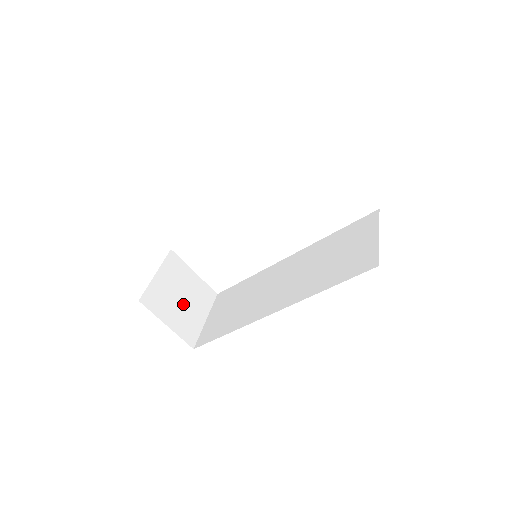
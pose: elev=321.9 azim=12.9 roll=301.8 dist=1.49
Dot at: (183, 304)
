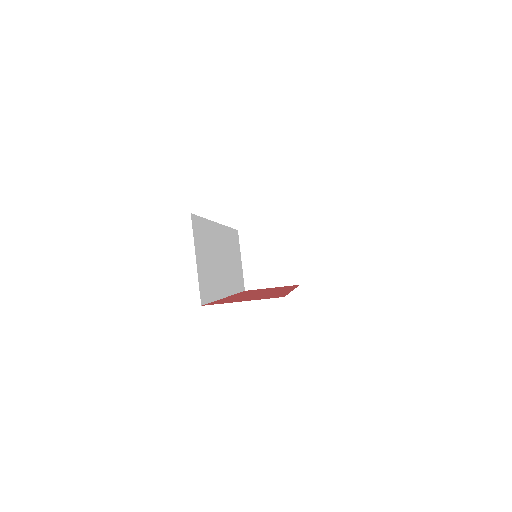
Dot at: (273, 261)
